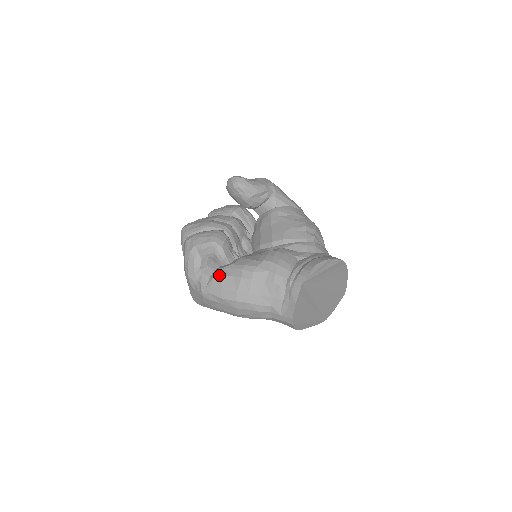
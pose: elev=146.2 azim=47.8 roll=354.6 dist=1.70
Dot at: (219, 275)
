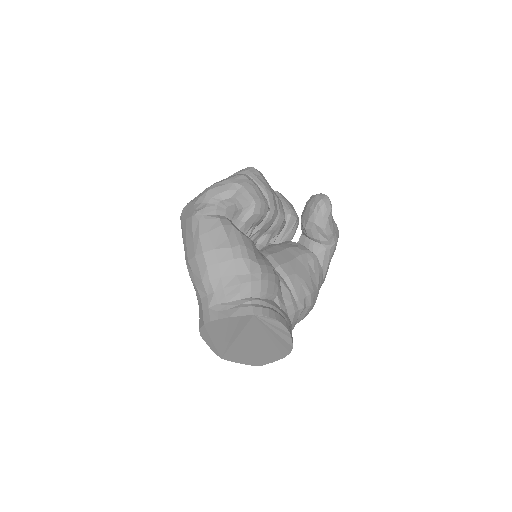
Dot at: (223, 223)
